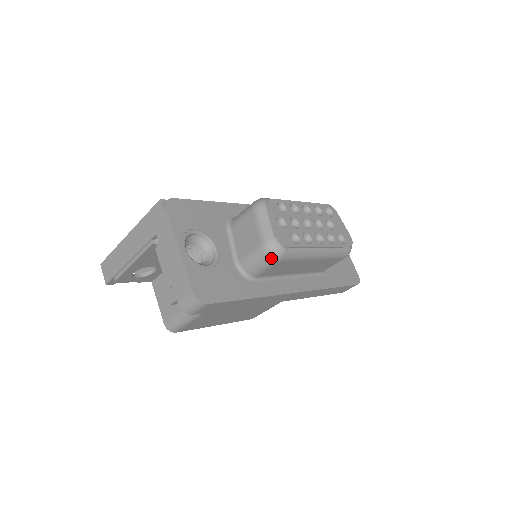
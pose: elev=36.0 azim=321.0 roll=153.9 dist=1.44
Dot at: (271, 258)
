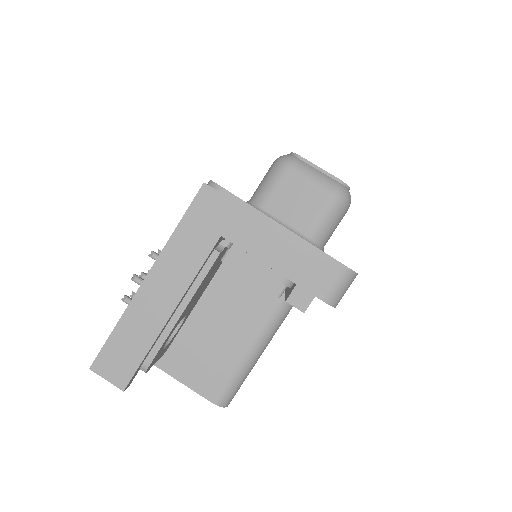
Dot at: (346, 206)
